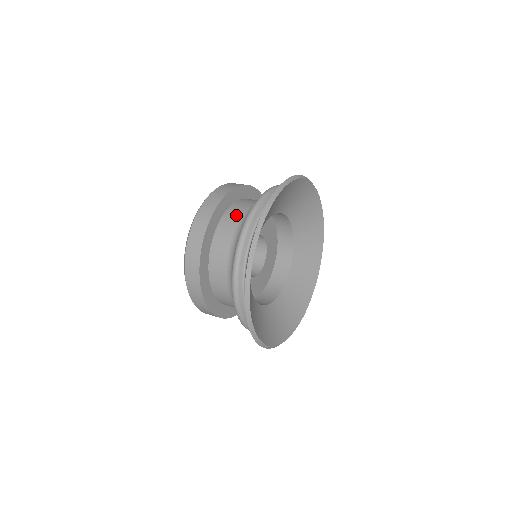
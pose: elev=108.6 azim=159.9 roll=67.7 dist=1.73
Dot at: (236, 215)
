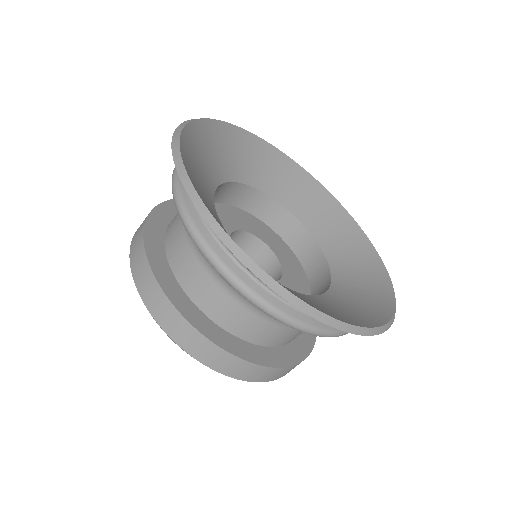
Dot at: occluded
